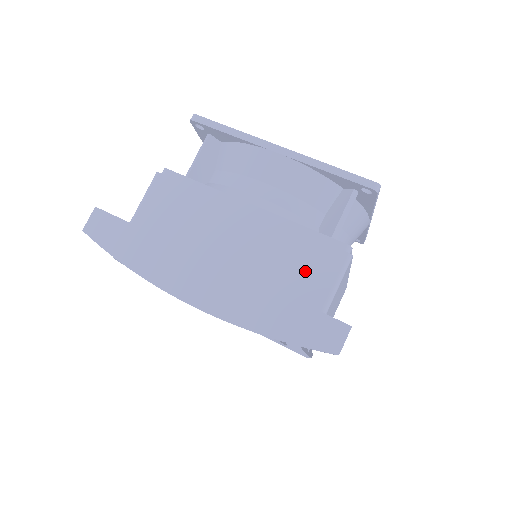
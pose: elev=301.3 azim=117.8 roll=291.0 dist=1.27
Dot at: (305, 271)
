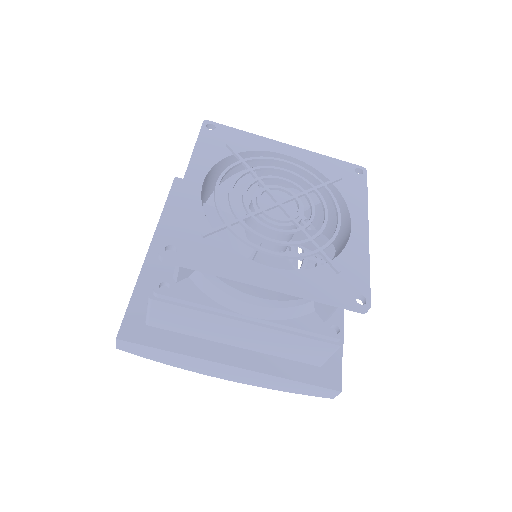
Dot at: (305, 351)
